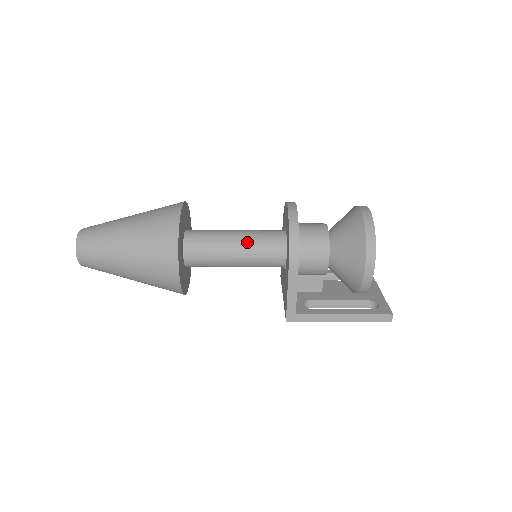
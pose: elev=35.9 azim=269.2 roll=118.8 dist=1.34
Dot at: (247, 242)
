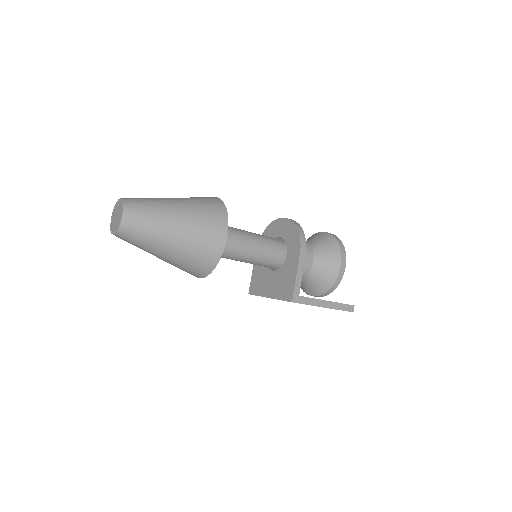
Dot at: (259, 237)
